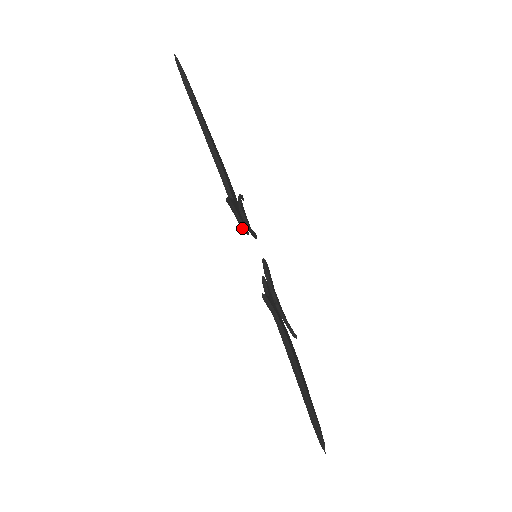
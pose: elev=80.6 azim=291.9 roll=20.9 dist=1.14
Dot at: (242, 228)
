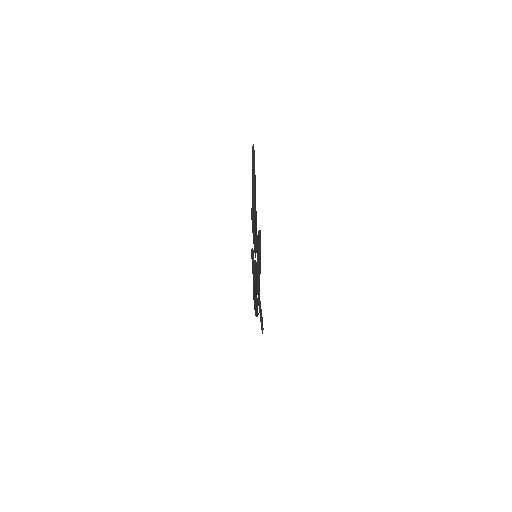
Dot at: (254, 238)
